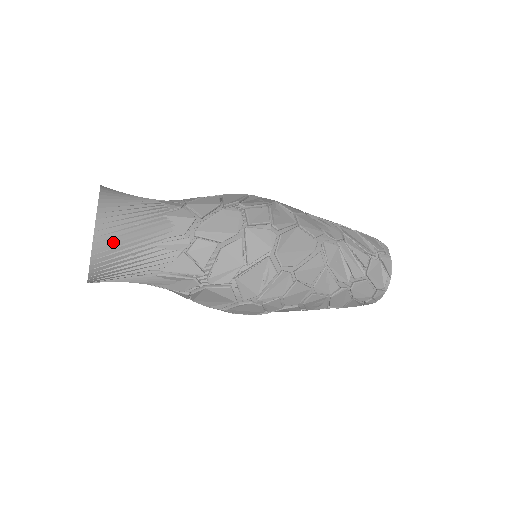
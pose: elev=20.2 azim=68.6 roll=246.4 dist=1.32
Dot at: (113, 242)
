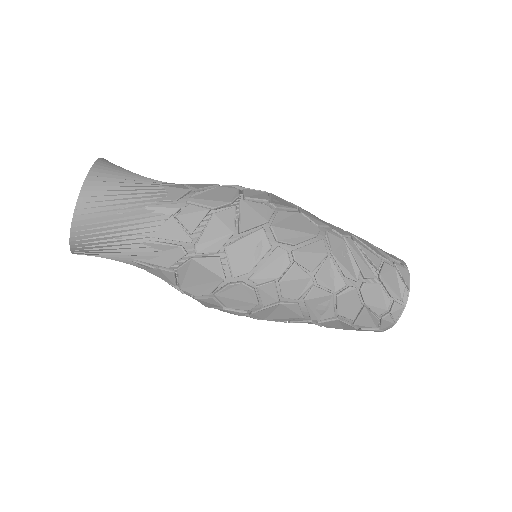
Dot at: (102, 195)
